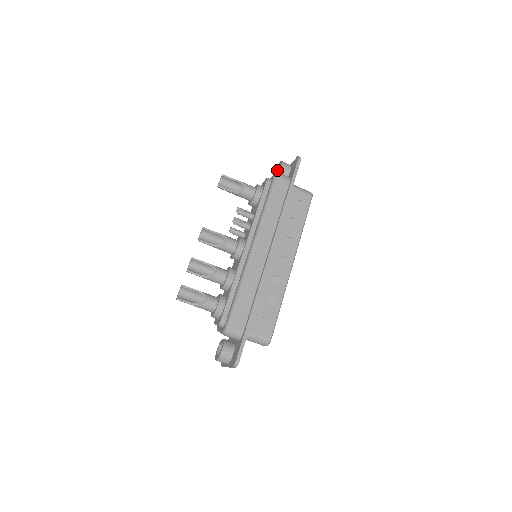
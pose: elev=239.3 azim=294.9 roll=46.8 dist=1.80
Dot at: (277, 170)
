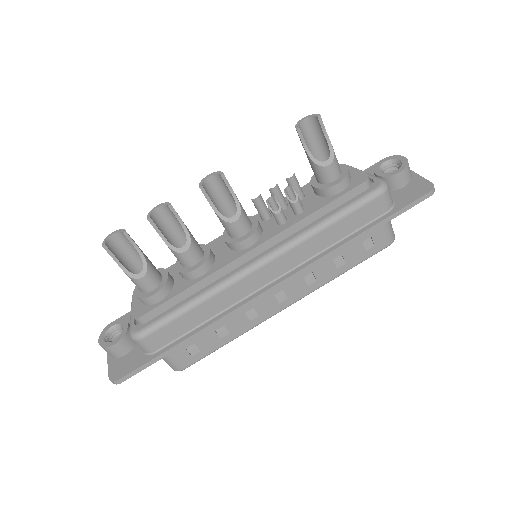
Dot at: (390, 161)
